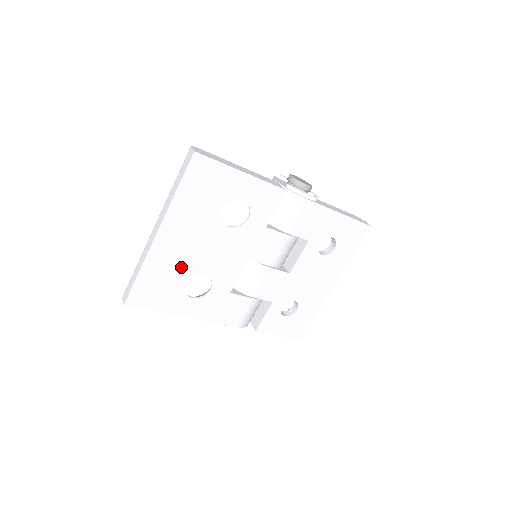
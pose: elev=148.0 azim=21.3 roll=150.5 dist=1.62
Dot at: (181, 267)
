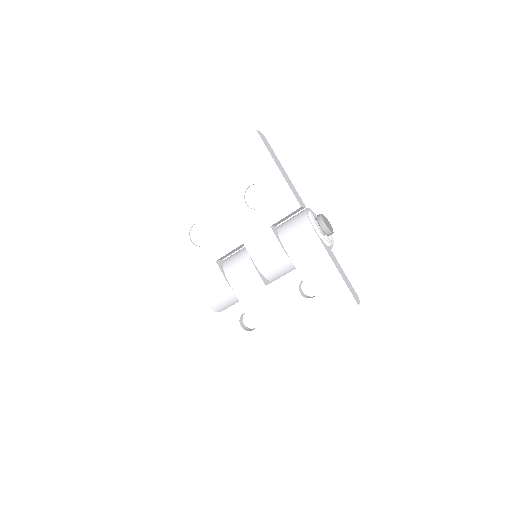
Dot at: (199, 209)
